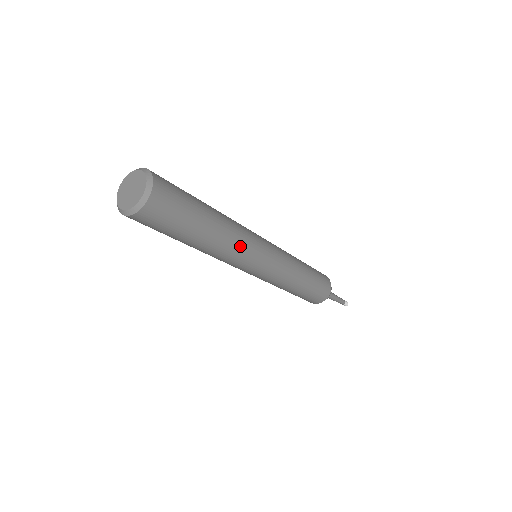
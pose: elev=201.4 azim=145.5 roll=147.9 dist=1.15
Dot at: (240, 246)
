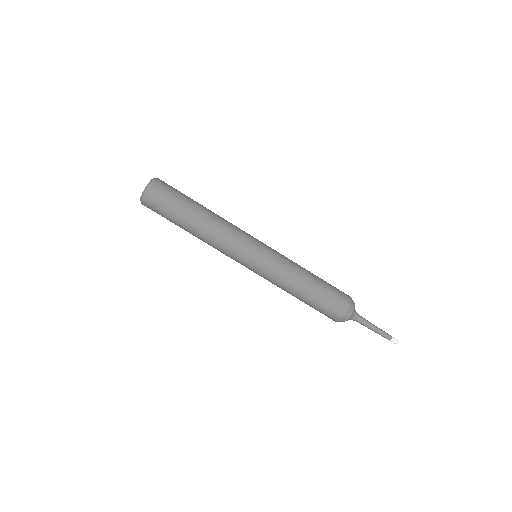
Dot at: (225, 234)
